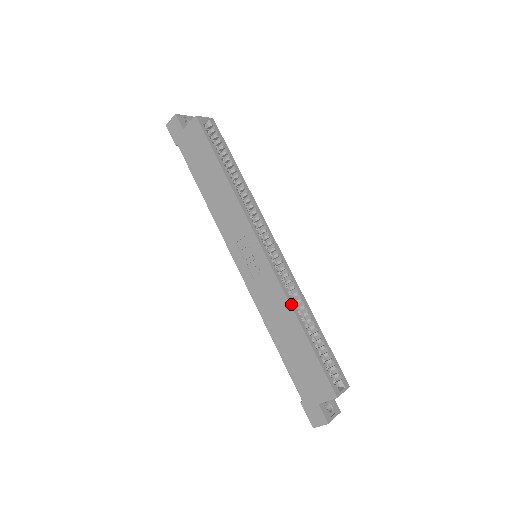
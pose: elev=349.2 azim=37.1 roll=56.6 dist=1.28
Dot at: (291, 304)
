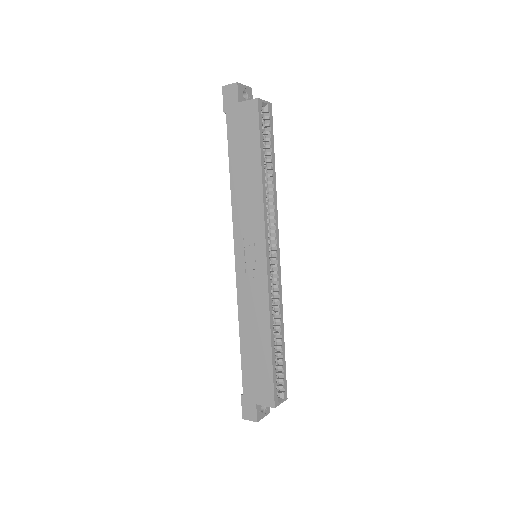
Dot at: (270, 317)
